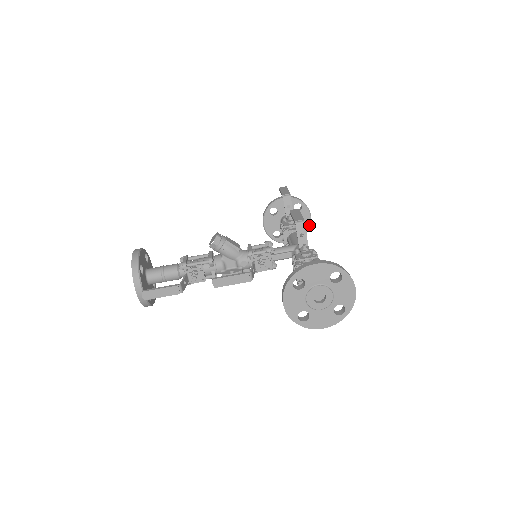
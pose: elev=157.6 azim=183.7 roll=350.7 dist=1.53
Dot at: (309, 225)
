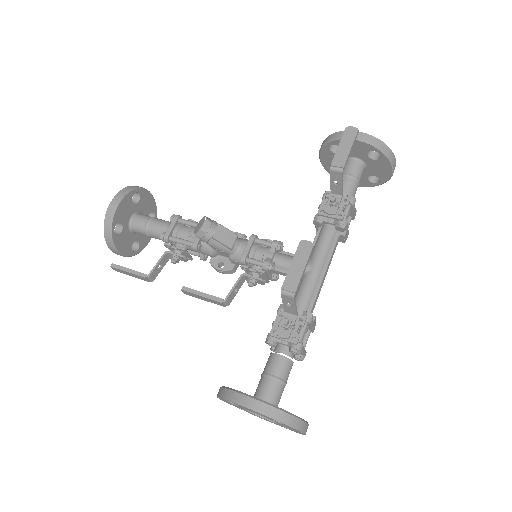
Dot at: (388, 178)
